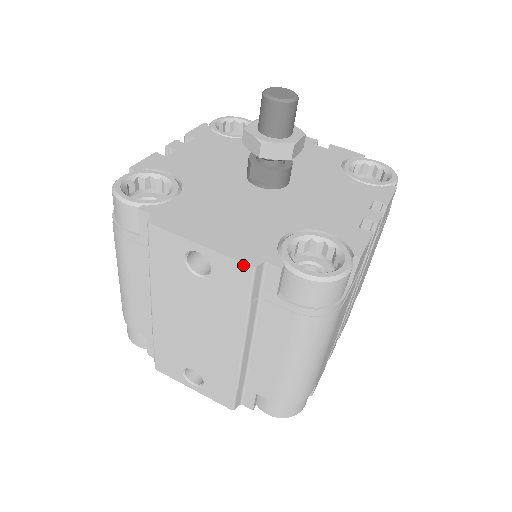
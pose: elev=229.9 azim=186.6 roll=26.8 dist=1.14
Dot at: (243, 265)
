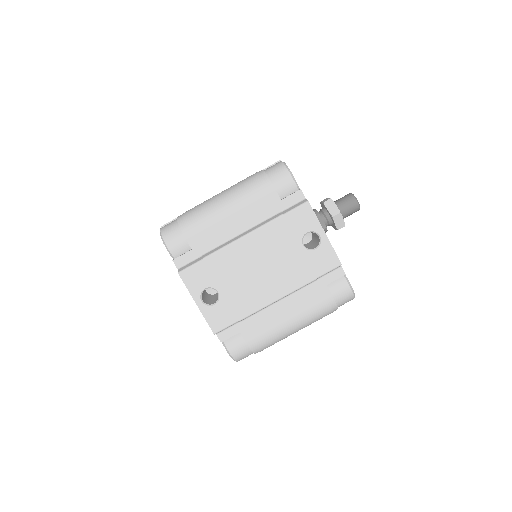
Dot at: (338, 259)
